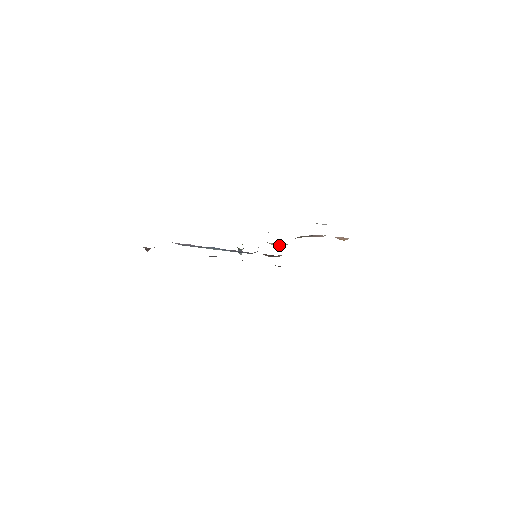
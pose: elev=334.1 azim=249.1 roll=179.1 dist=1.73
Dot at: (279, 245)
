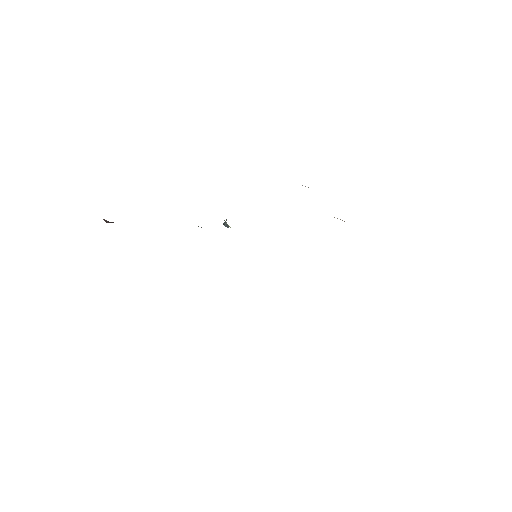
Dot at: occluded
